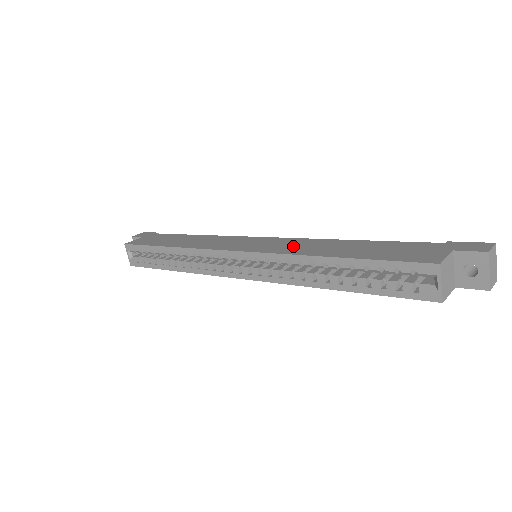
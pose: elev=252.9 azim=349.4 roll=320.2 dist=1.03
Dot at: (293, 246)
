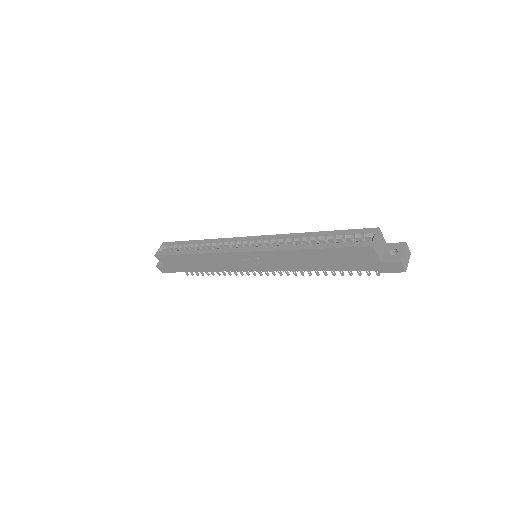
Dot at: occluded
